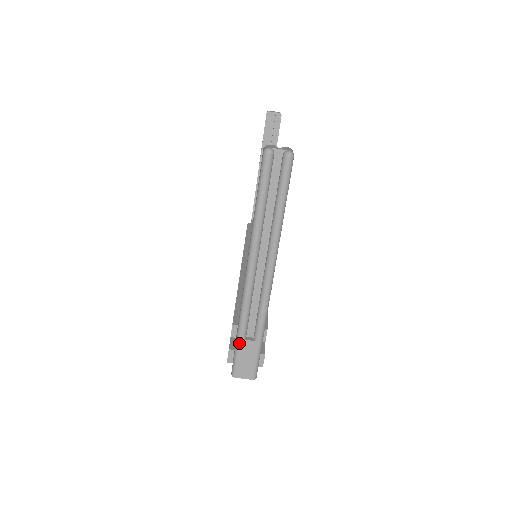
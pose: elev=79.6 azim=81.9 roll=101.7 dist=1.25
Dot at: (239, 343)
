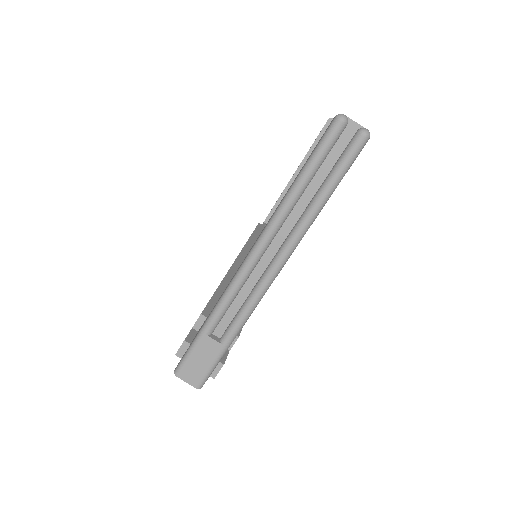
Dot at: (200, 337)
